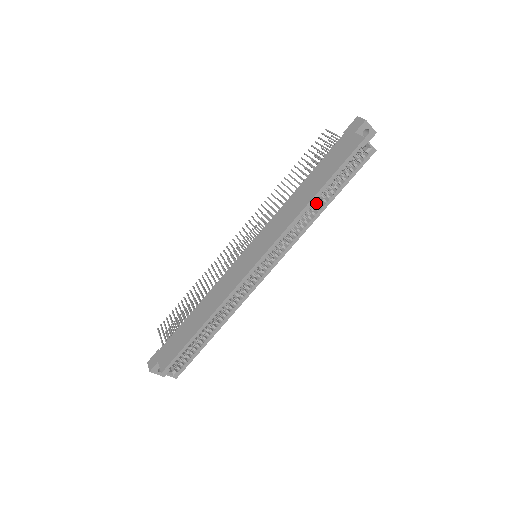
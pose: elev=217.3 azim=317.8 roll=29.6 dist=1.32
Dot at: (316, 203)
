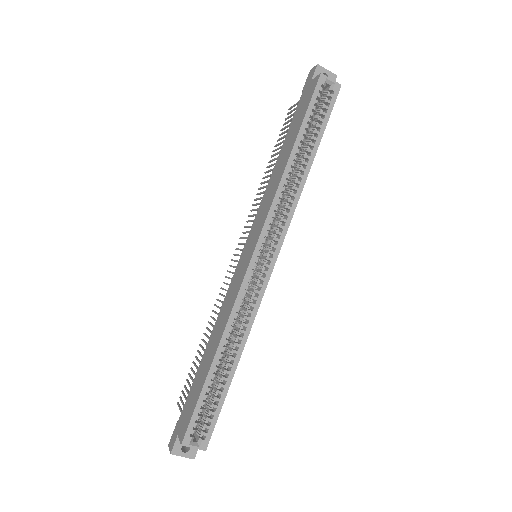
Dot at: (298, 165)
